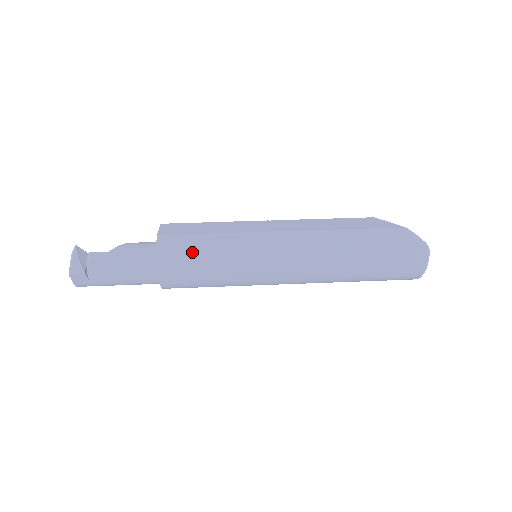
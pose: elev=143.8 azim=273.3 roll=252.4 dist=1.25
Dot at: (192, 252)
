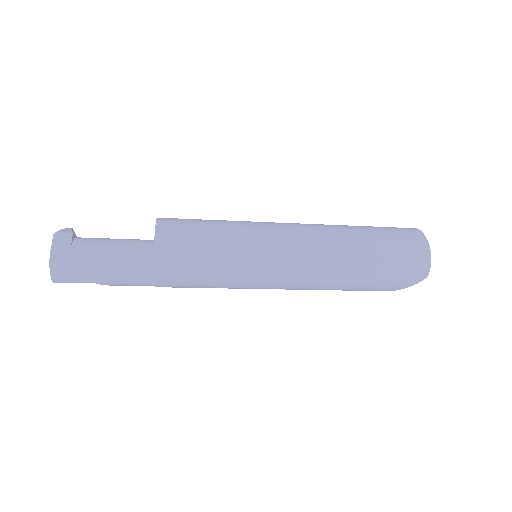
Dot at: (193, 219)
